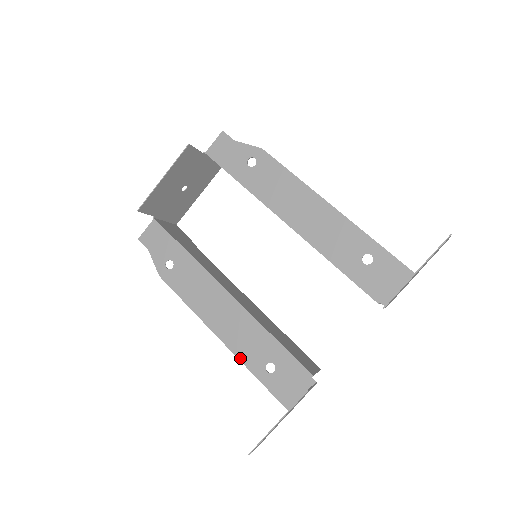
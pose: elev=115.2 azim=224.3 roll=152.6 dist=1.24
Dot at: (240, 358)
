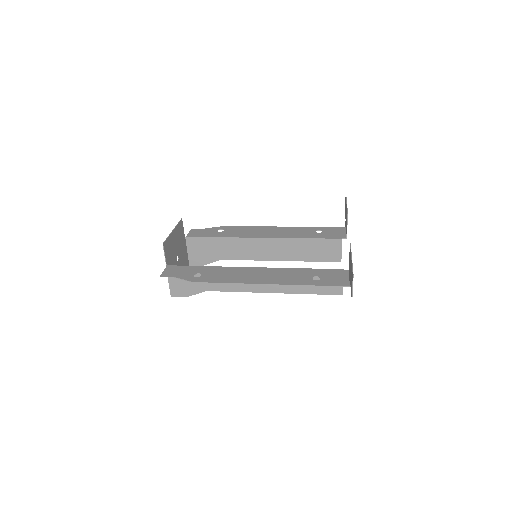
Dot at: (292, 284)
